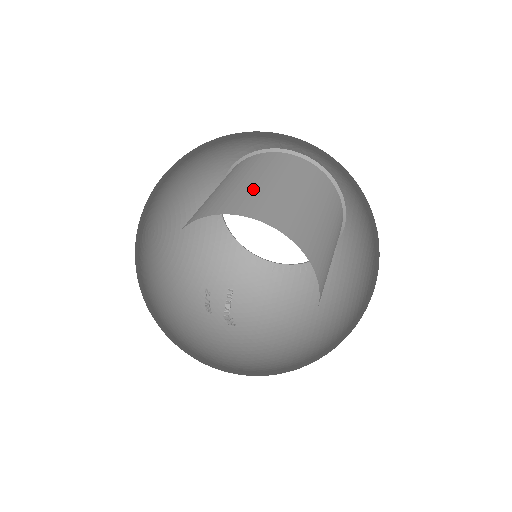
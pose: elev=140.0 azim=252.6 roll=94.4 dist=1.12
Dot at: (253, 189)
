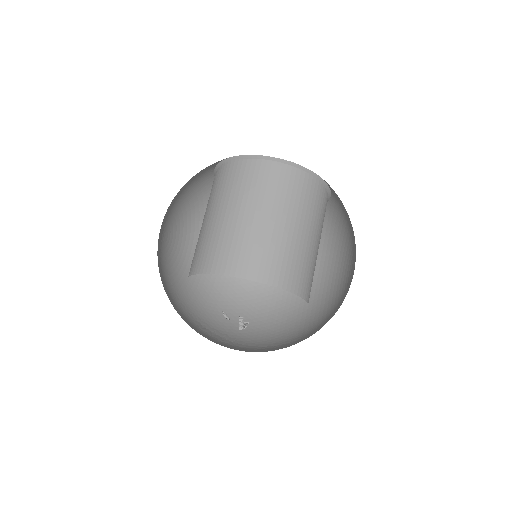
Dot at: (245, 234)
